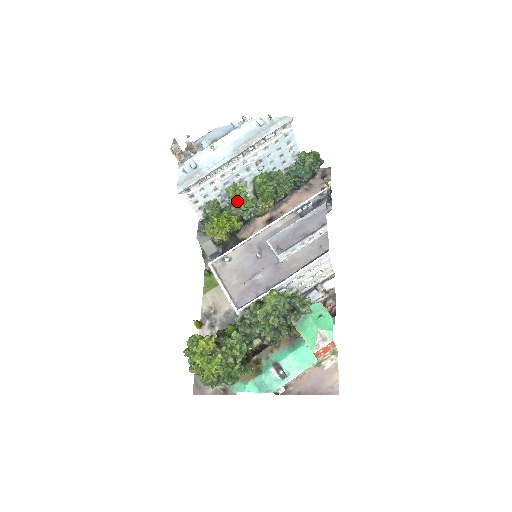
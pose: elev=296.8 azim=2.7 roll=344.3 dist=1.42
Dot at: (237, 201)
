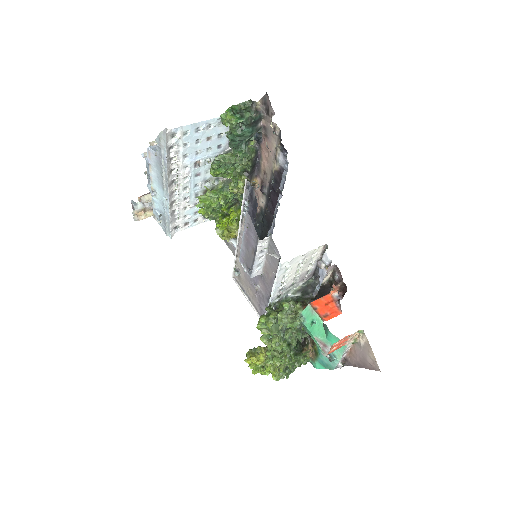
Dot at: (214, 208)
